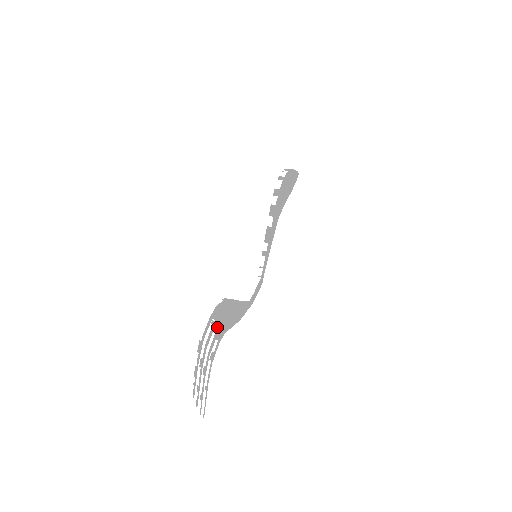
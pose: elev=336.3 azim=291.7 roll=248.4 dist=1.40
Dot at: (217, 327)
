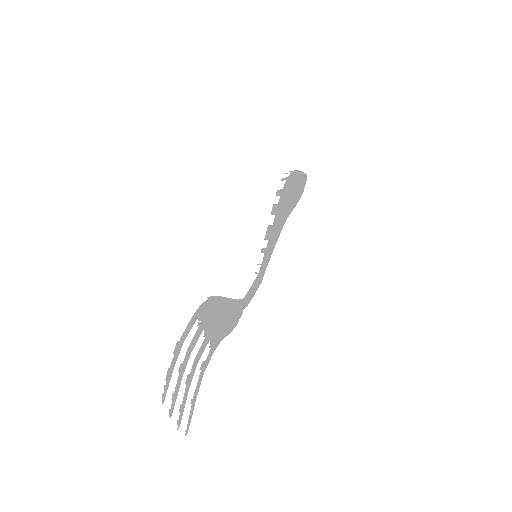
Dot at: (207, 331)
